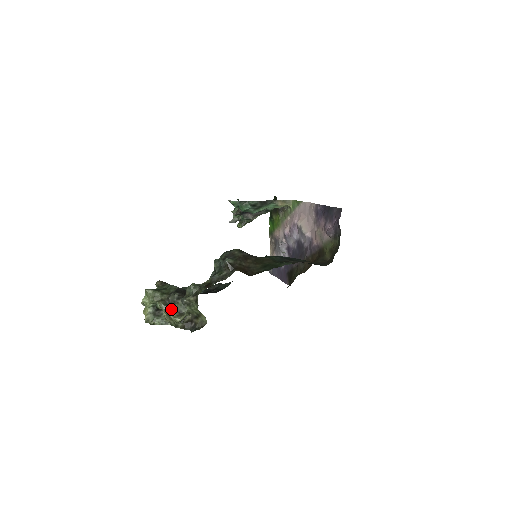
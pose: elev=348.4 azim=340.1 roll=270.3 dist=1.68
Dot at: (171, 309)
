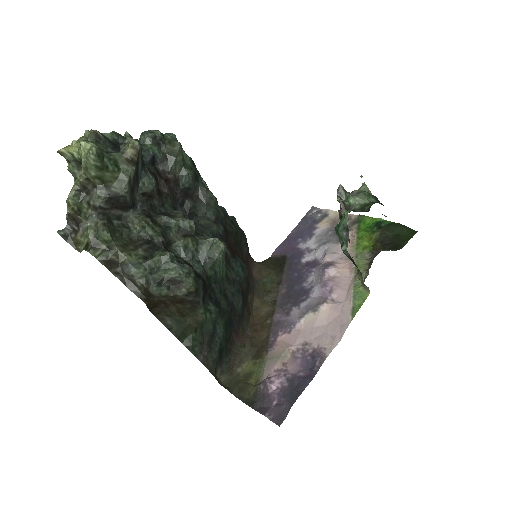
Dot at: (79, 197)
